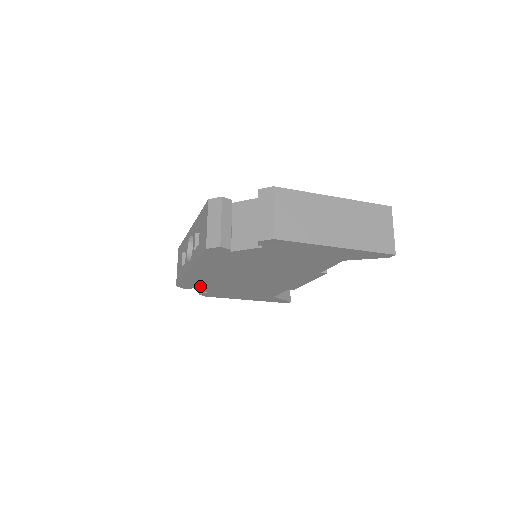
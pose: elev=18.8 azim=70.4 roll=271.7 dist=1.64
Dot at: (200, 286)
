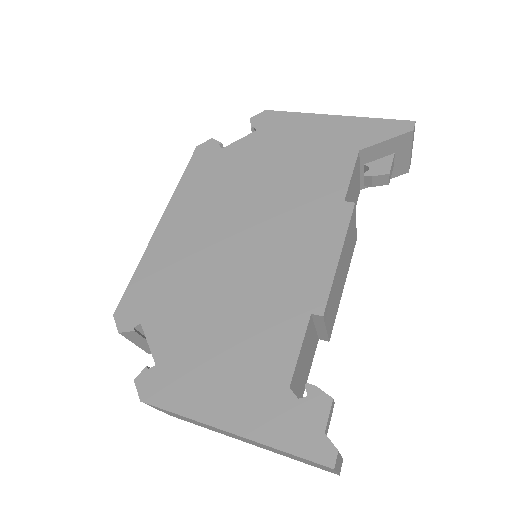
Dot at: occluded
